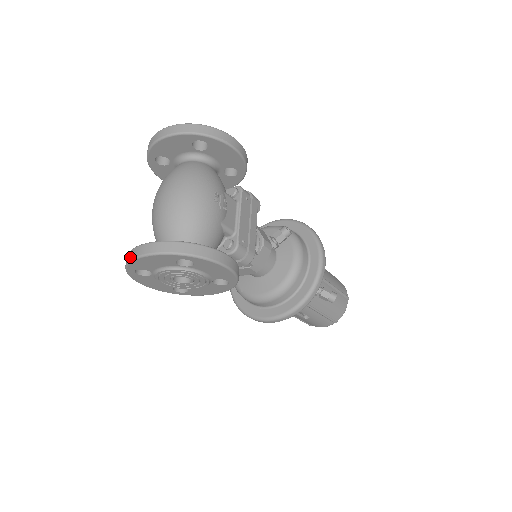
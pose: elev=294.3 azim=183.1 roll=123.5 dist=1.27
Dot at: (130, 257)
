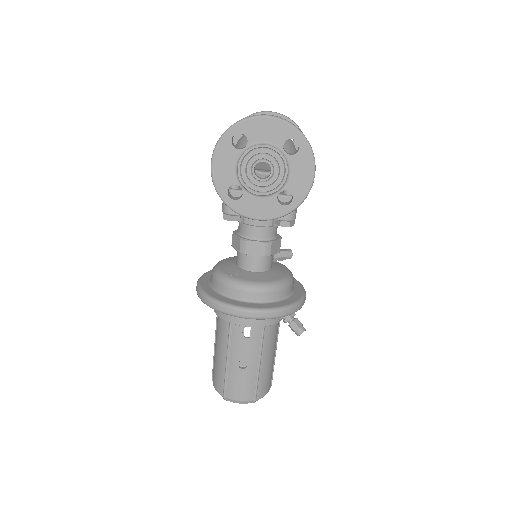
Dot at: (251, 116)
